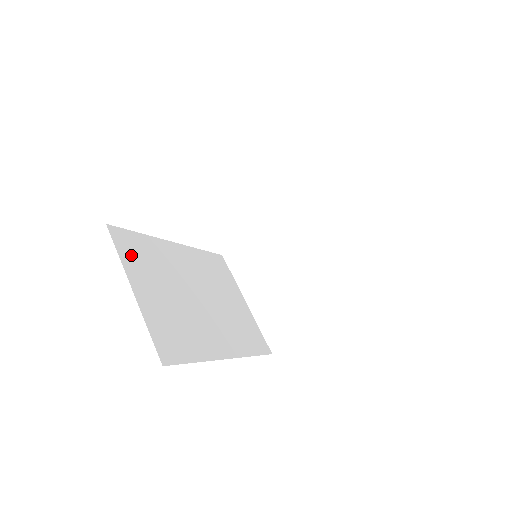
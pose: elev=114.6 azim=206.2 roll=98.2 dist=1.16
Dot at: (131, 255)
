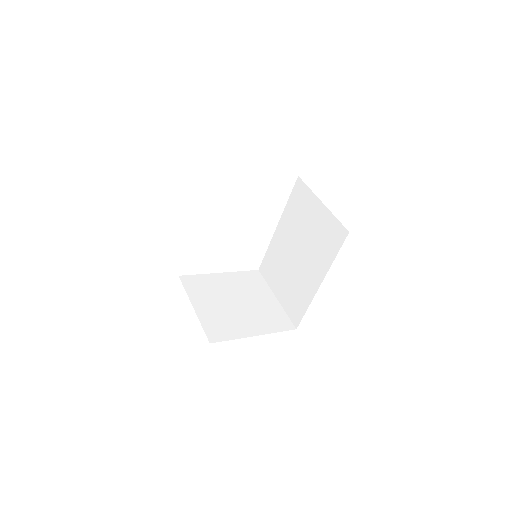
Dot at: occluded
